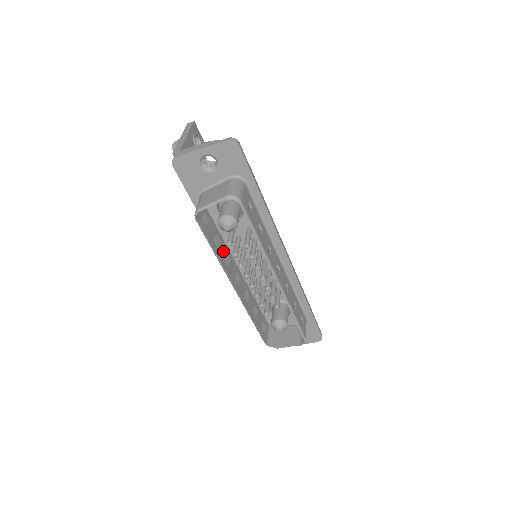
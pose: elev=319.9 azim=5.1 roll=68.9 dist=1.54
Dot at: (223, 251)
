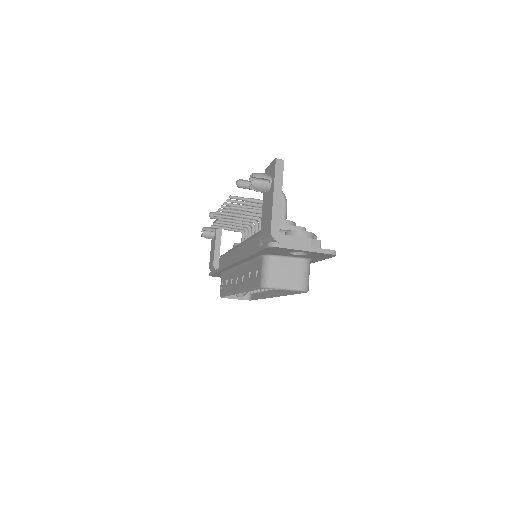
Dot at: occluded
